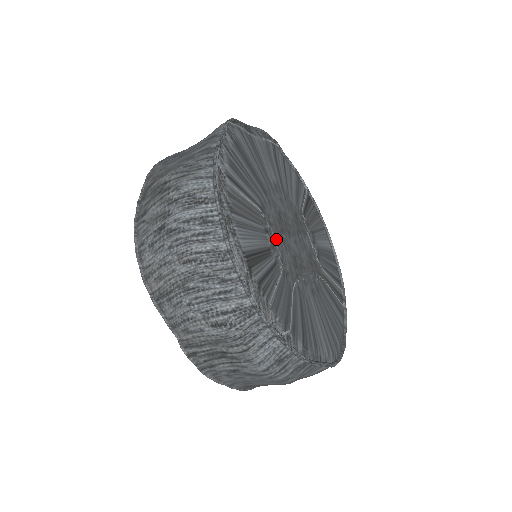
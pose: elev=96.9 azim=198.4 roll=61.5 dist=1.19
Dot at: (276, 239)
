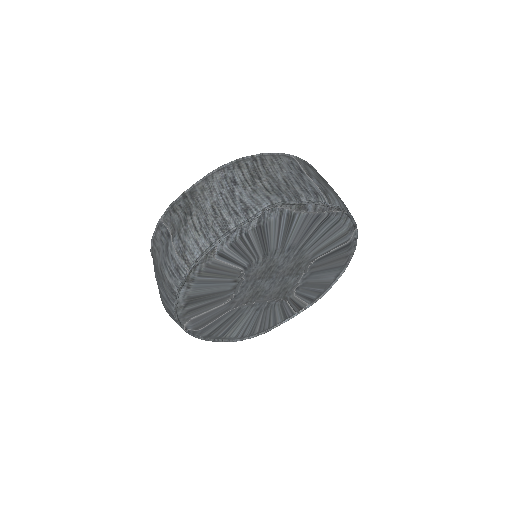
Dot at: (244, 284)
